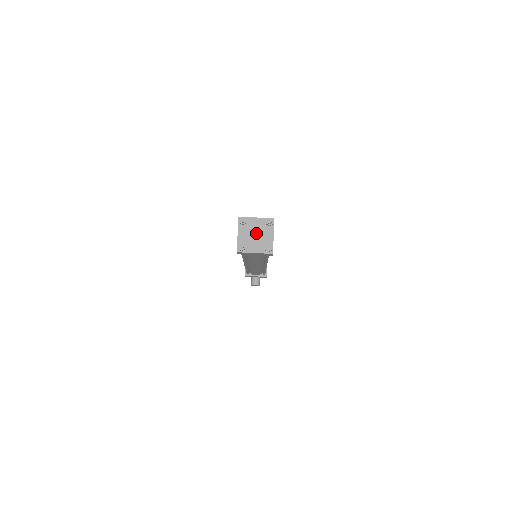
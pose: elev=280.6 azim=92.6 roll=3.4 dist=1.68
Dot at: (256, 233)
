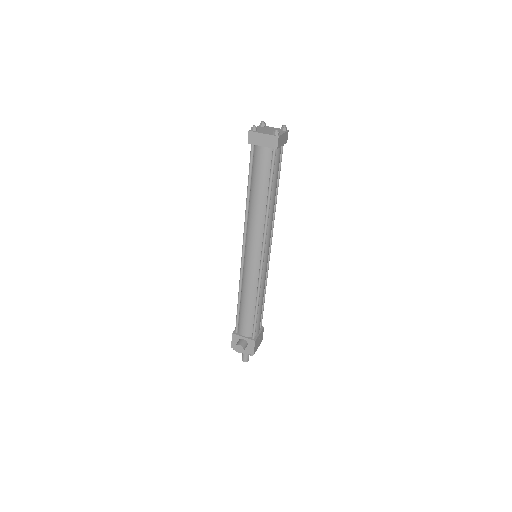
Dot at: (270, 130)
